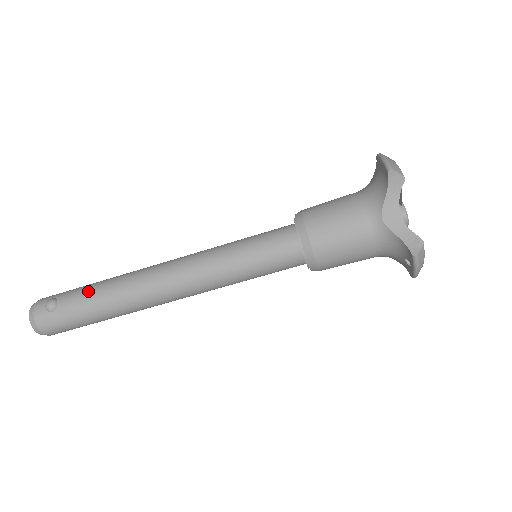
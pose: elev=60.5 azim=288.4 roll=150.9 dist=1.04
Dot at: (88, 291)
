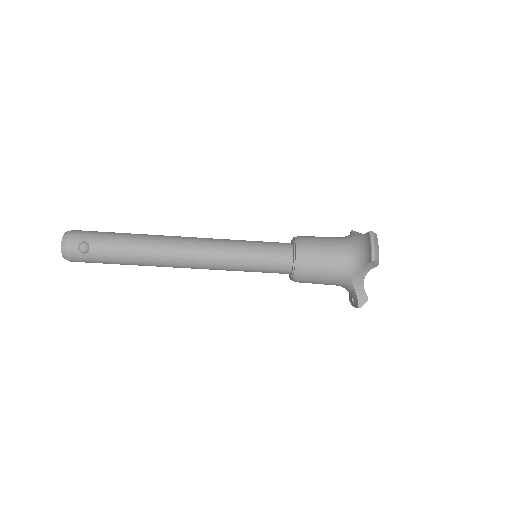
Dot at: (118, 247)
